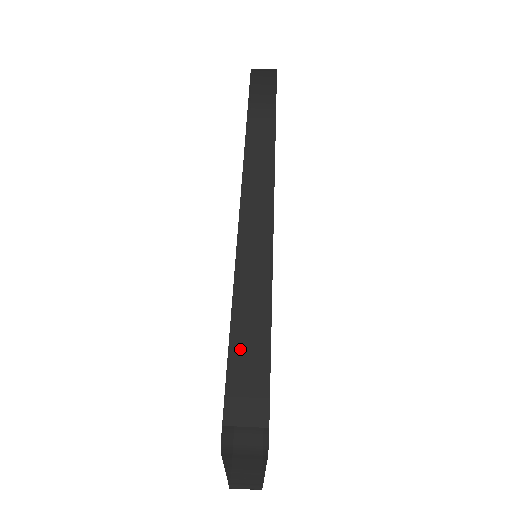
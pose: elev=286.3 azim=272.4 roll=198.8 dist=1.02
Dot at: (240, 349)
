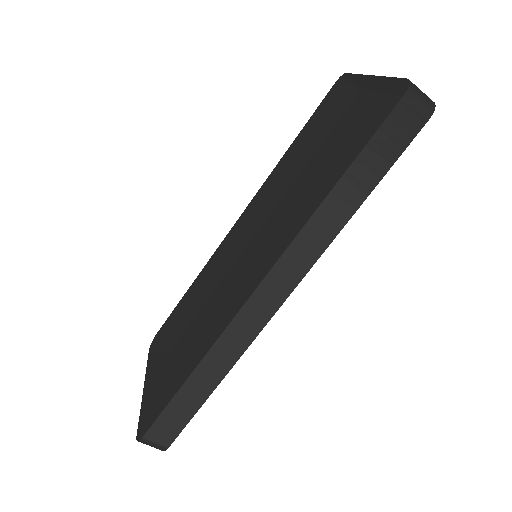
Dot at: (177, 405)
